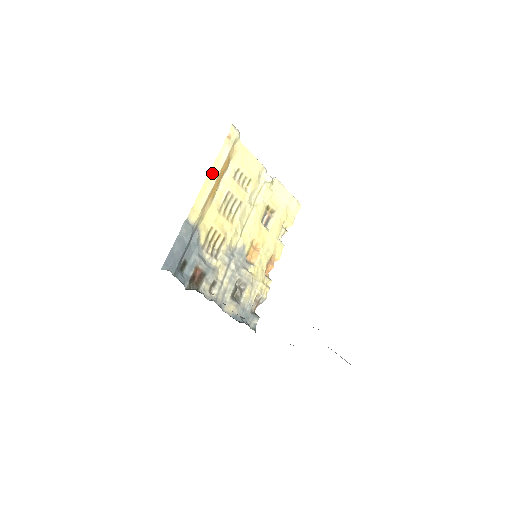
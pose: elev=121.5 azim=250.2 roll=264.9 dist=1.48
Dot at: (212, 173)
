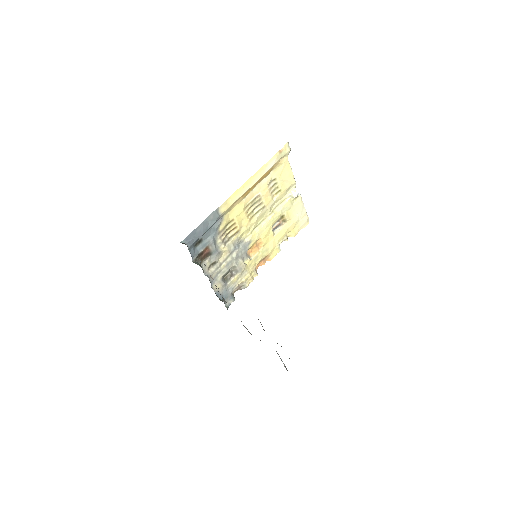
Dot at: (254, 177)
